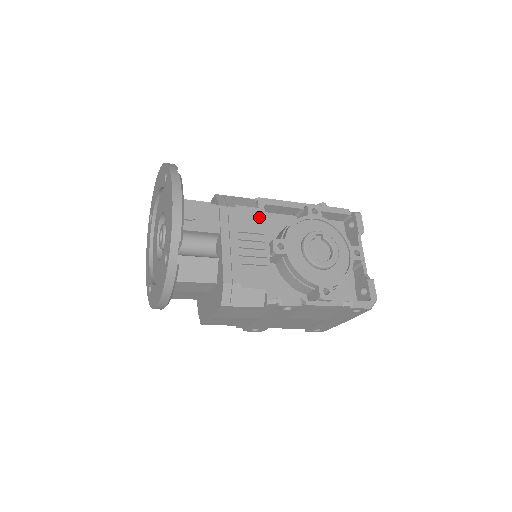
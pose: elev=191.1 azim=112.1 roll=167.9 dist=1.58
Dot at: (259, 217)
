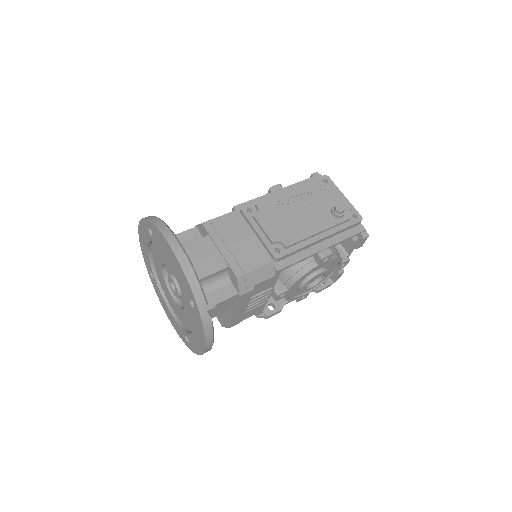
Dot at: (273, 281)
